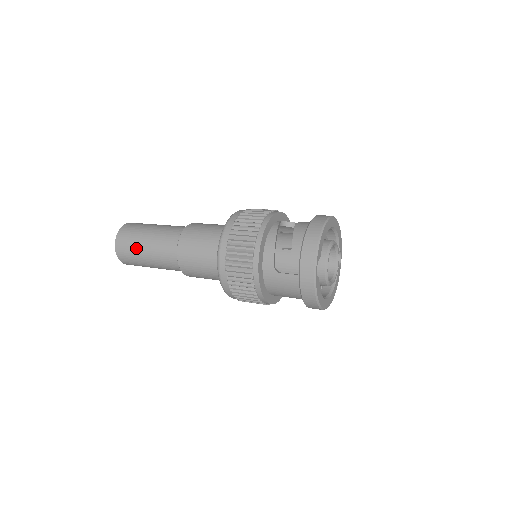
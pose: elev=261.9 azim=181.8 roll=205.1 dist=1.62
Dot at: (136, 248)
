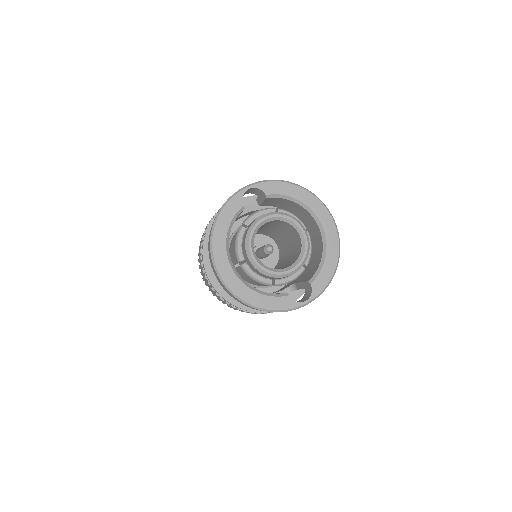
Dot at: occluded
